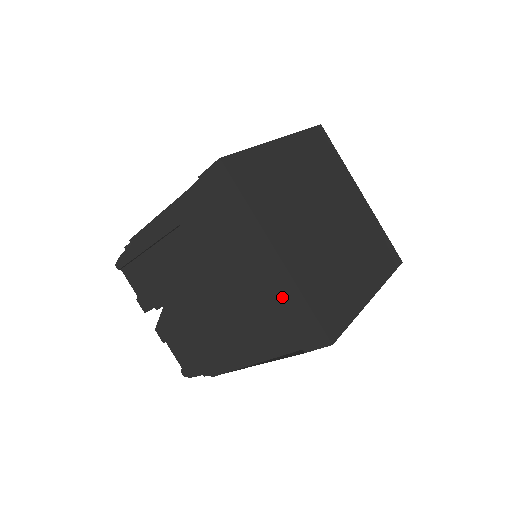
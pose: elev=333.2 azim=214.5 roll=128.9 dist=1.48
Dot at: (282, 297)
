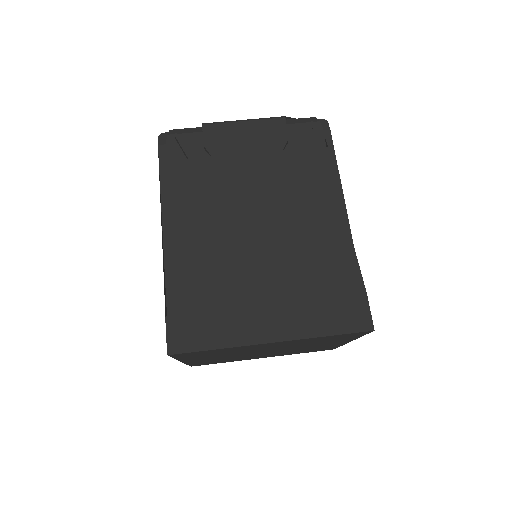
Dot at: occluded
